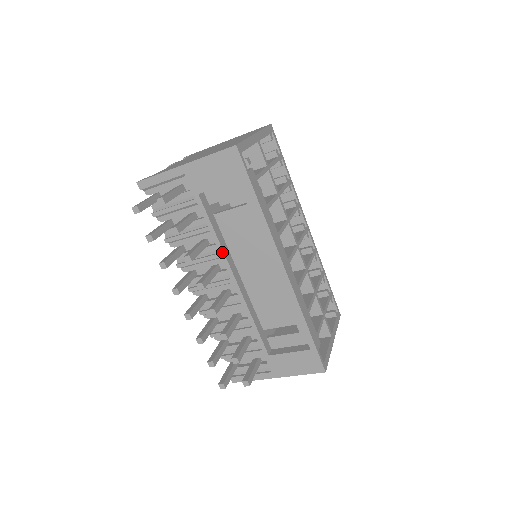
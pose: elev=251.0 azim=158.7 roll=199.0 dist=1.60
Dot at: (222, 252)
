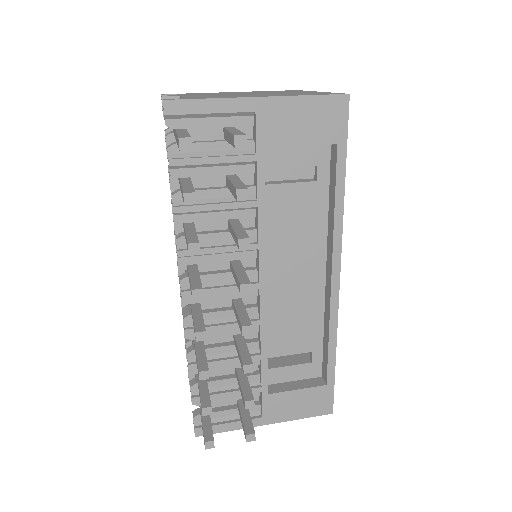
Dot at: (263, 242)
